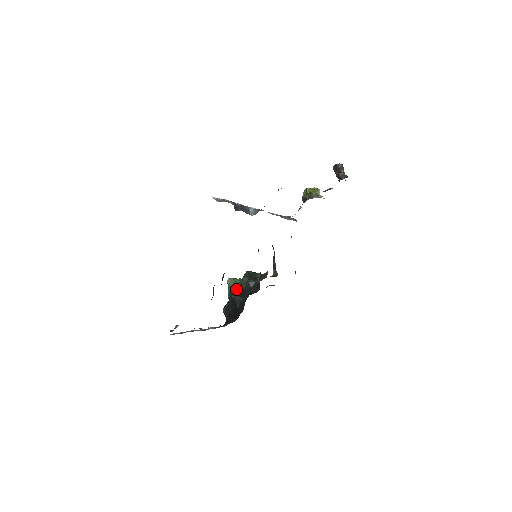
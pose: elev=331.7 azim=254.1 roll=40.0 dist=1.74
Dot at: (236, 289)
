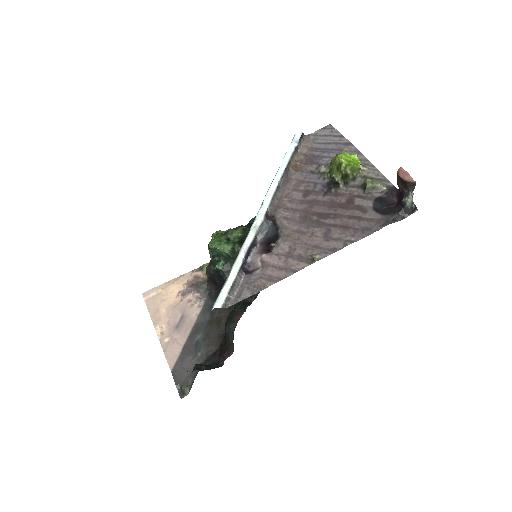
Dot at: (222, 256)
